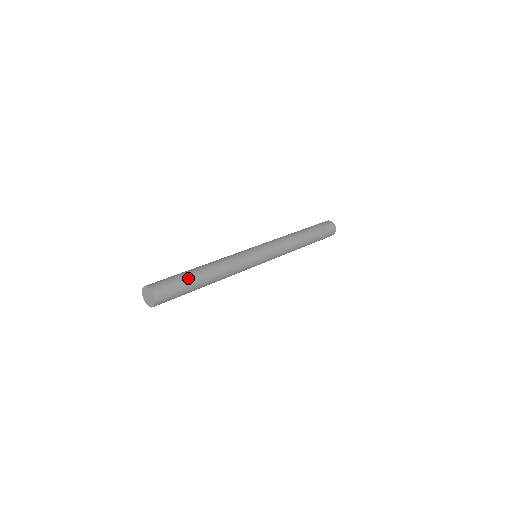
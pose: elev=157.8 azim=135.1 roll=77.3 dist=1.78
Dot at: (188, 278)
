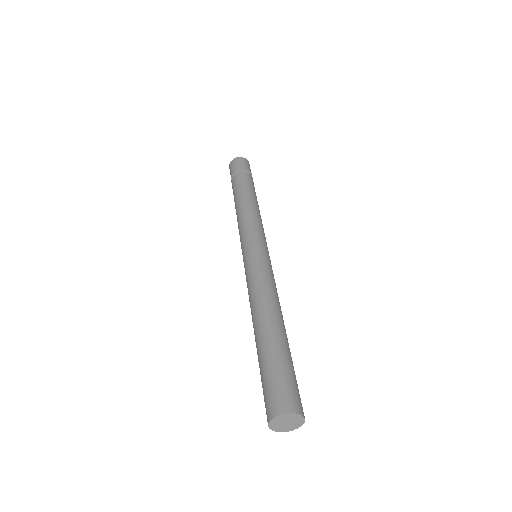
Dot at: (289, 354)
